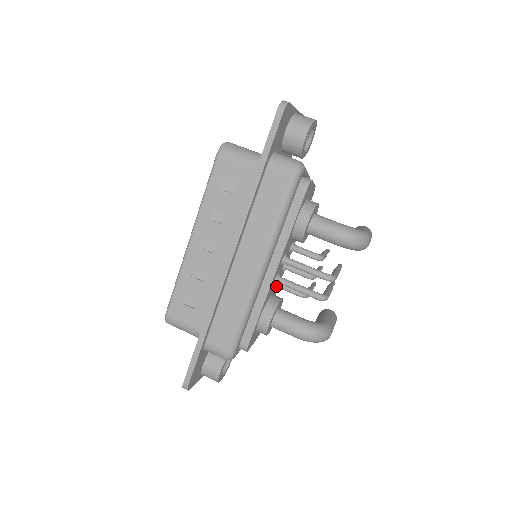
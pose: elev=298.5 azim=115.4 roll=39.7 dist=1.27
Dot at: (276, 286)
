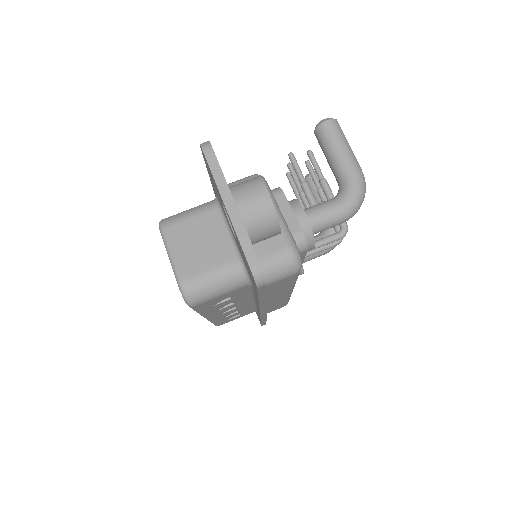
Dot at: occluded
